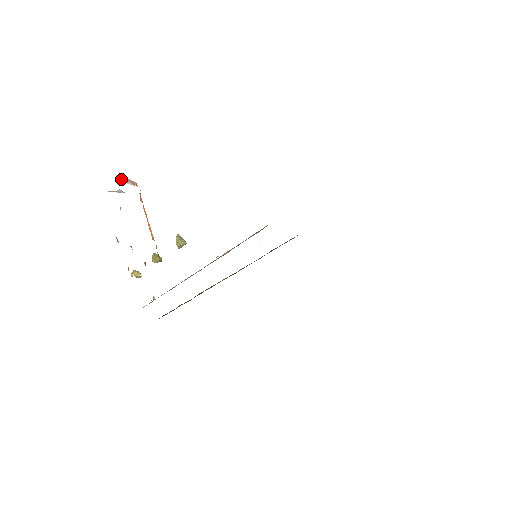
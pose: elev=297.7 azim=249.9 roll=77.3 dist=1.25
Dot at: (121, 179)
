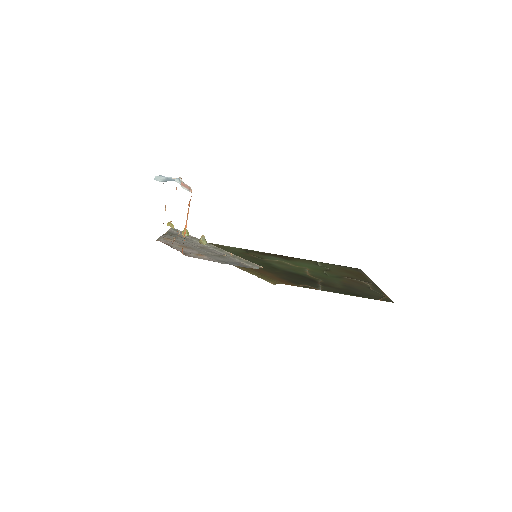
Dot at: (182, 185)
